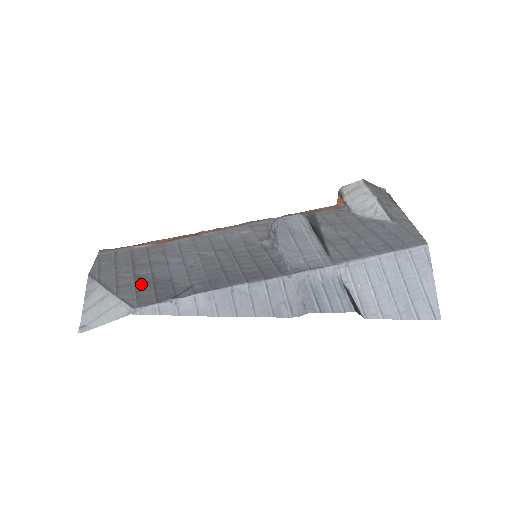
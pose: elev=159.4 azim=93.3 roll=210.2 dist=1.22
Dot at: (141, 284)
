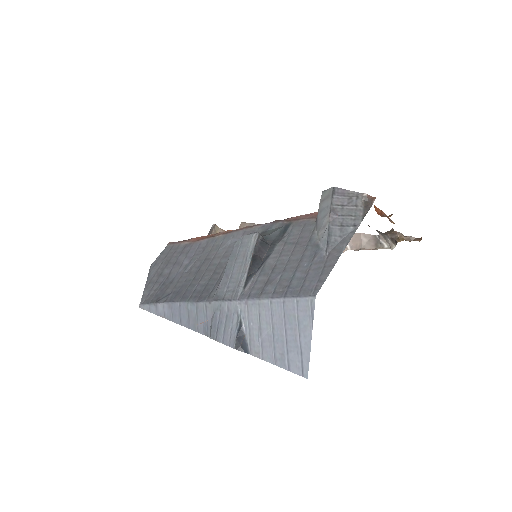
Dot at: (158, 283)
